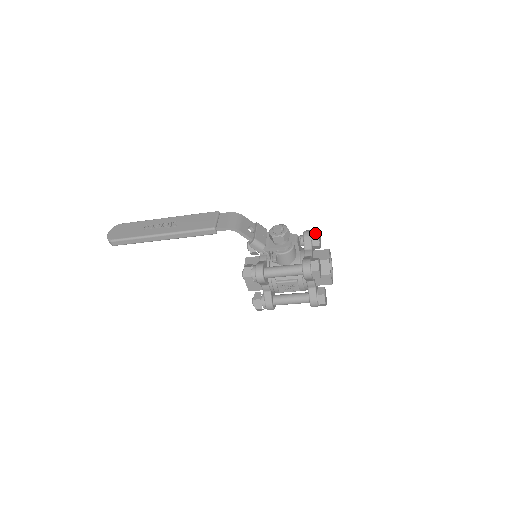
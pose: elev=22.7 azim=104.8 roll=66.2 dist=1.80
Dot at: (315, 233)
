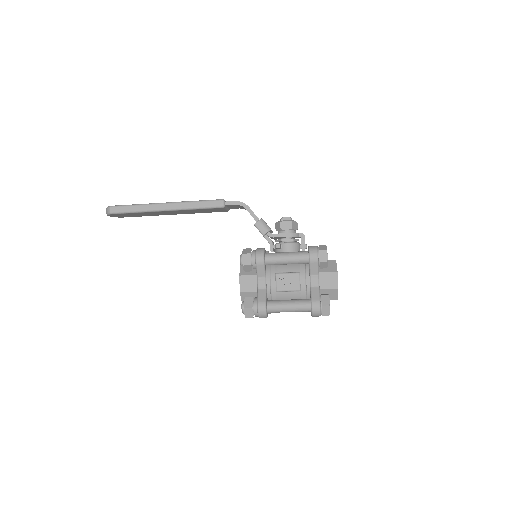
Dot at: occluded
